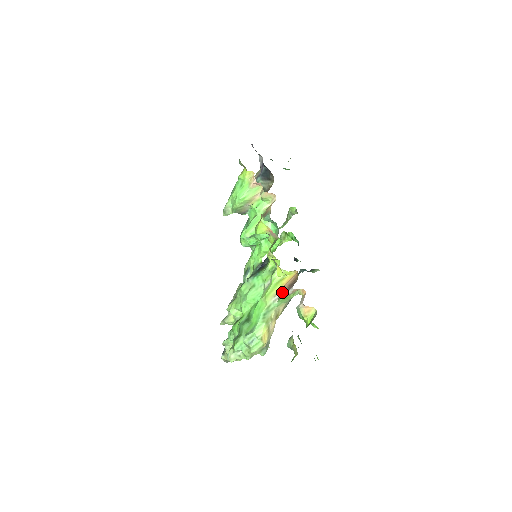
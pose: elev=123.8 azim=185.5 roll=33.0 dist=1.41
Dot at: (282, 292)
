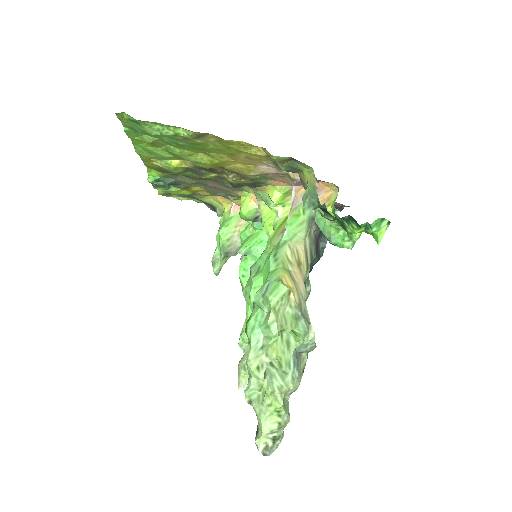
Dot at: occluded
